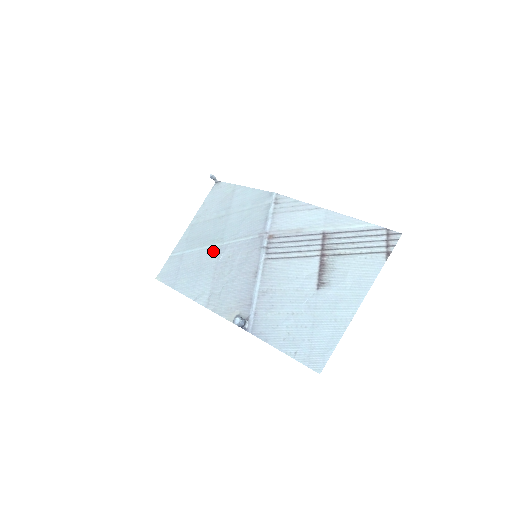
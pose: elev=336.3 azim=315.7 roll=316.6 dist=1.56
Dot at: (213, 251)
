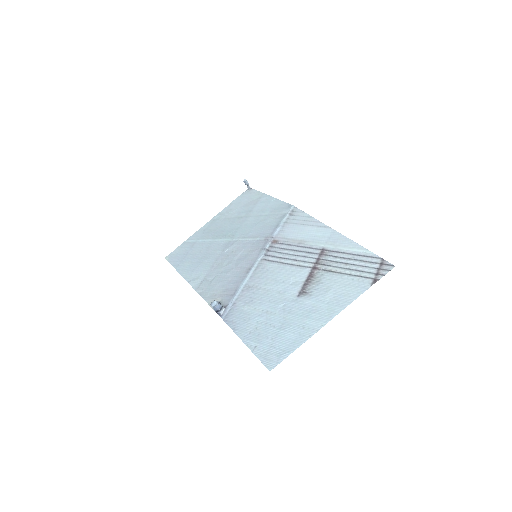
Dot at: (221, 244)
